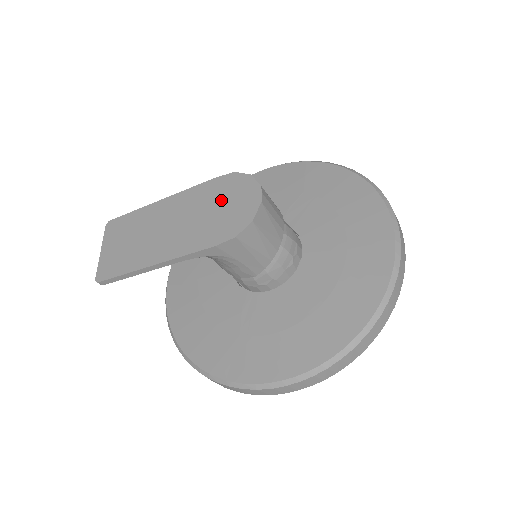
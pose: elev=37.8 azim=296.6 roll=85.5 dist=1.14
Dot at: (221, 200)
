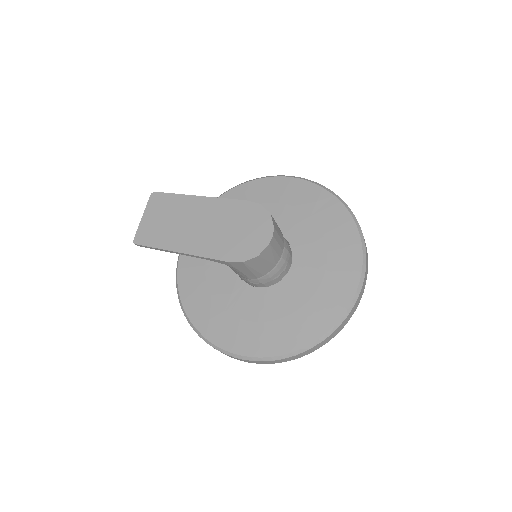
Dot at: (242, 224)
